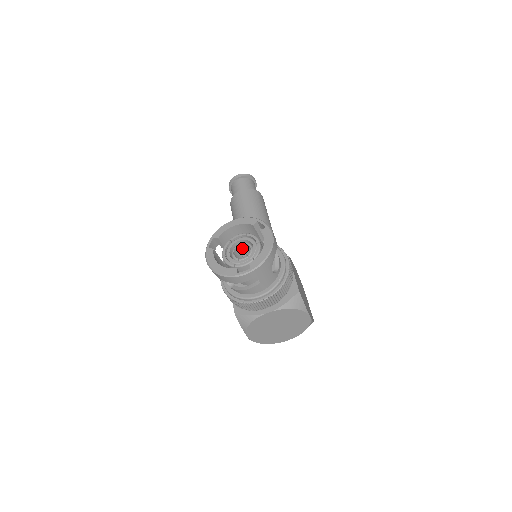
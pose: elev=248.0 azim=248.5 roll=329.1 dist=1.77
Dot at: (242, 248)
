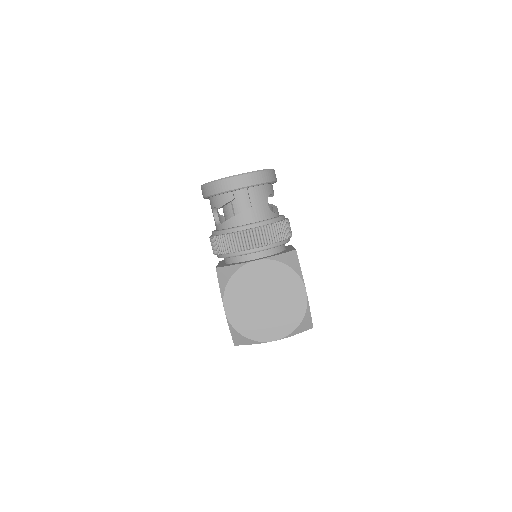
Dot at: occluded
